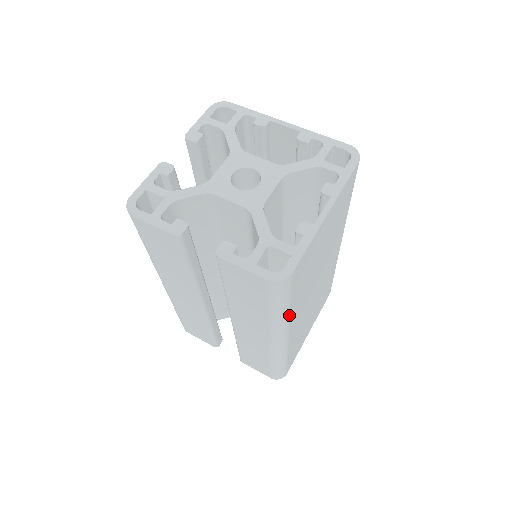
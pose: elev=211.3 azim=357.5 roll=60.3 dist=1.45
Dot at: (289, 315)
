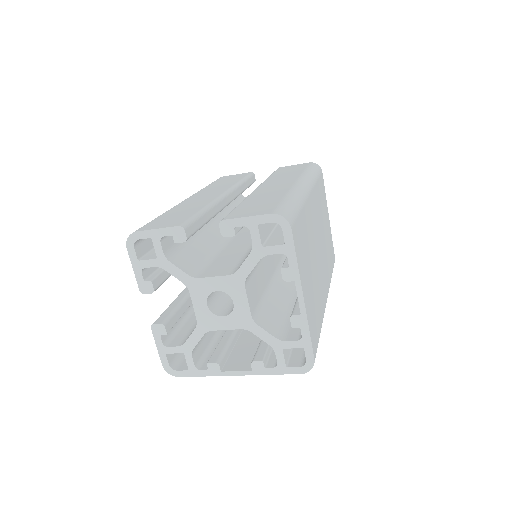
Dot at: occluded
